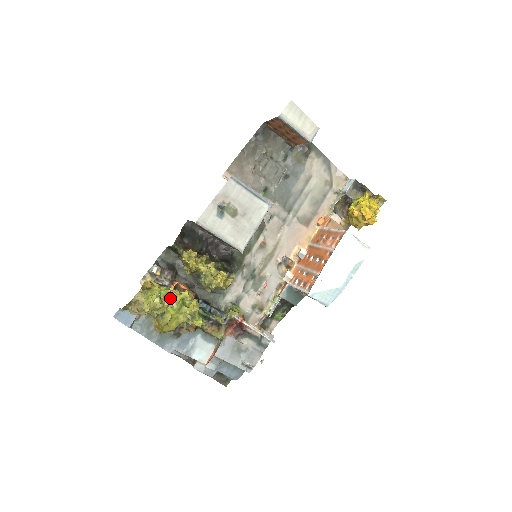
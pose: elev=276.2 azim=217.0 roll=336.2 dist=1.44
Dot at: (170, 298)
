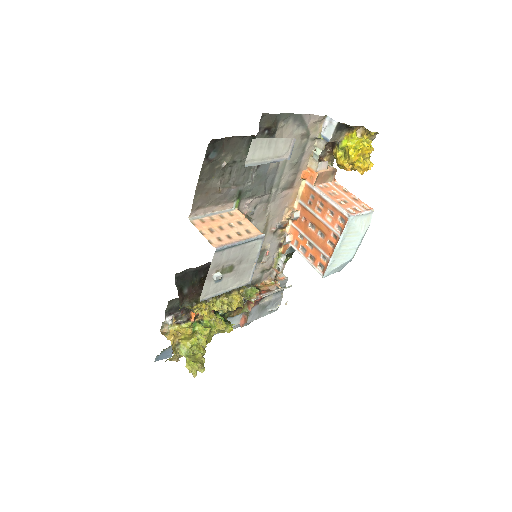
Dot at: occluded
